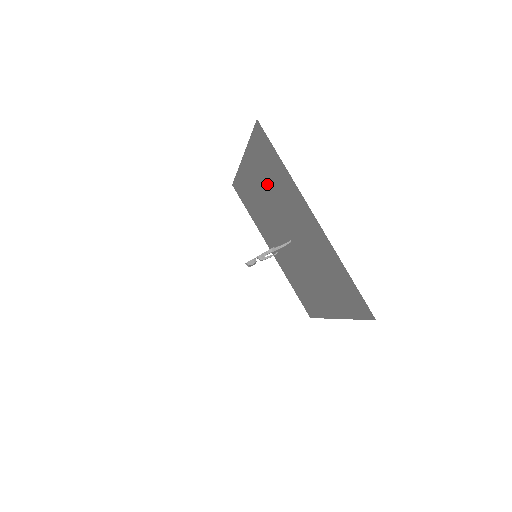
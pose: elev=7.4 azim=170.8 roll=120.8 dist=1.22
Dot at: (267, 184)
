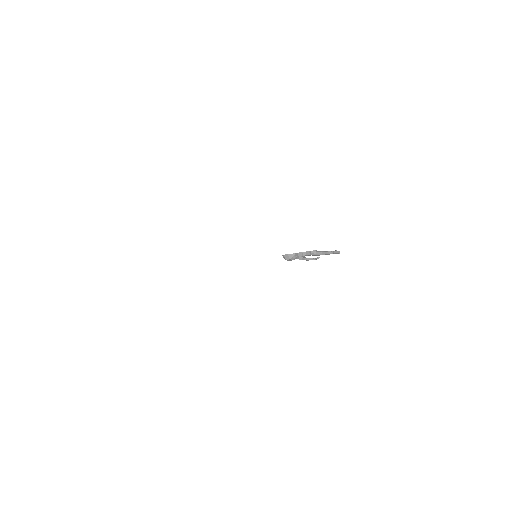
Dot at: occluded
